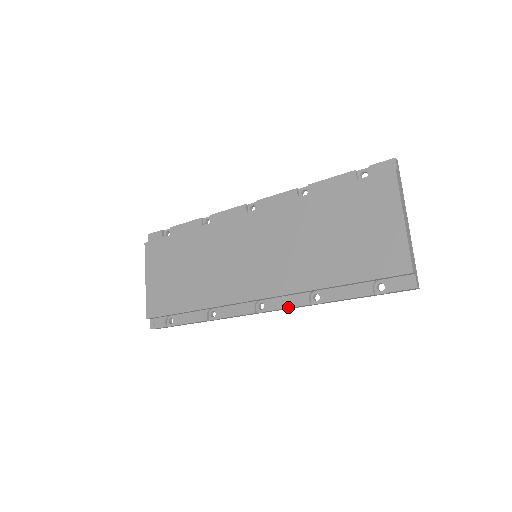
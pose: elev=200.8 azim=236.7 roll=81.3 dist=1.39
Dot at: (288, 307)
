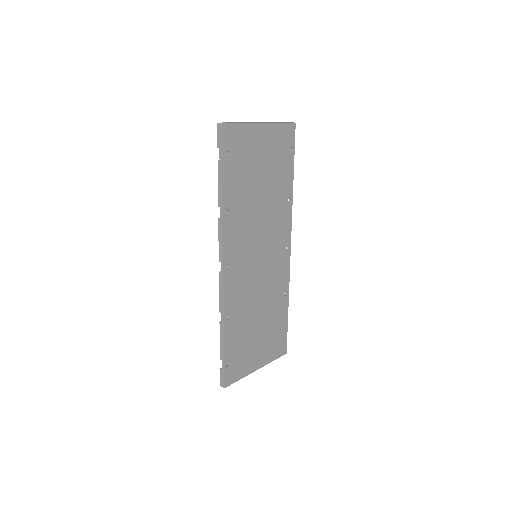
Dot at: (219, 239)
